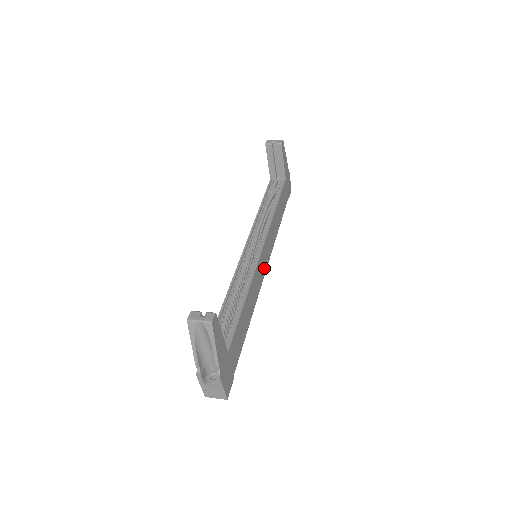
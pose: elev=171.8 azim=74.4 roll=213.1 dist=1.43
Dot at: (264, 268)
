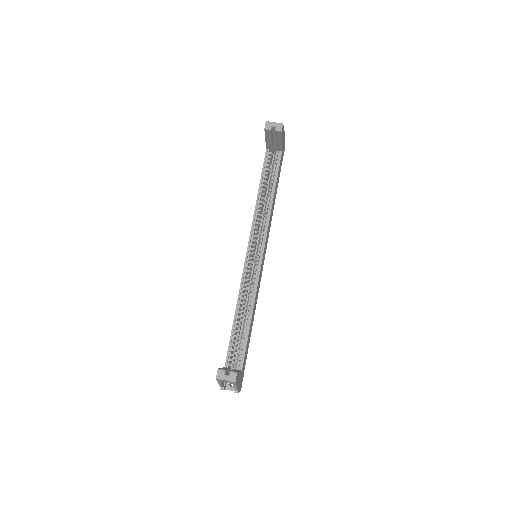
Dot at: occluded
